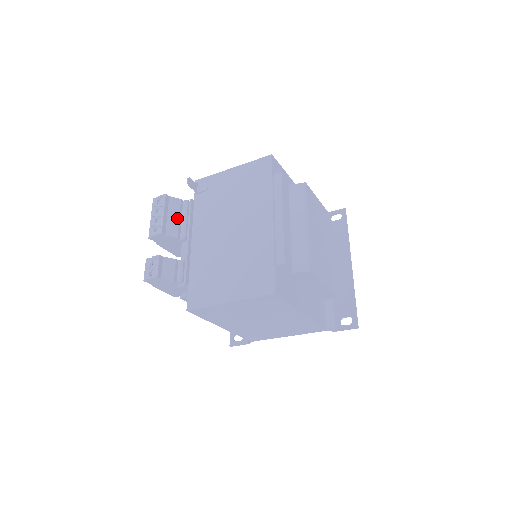
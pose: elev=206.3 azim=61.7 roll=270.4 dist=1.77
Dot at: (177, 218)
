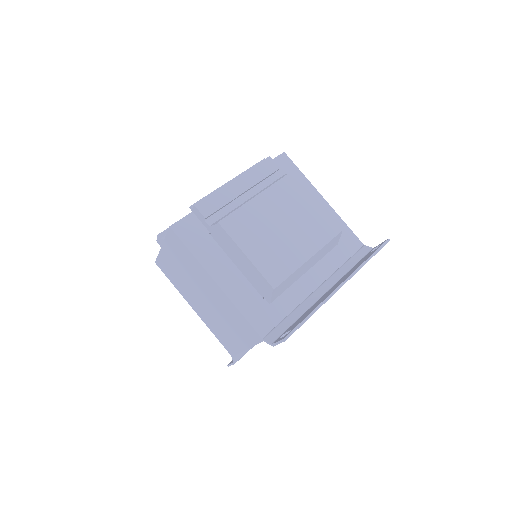
Dot at: occluded
